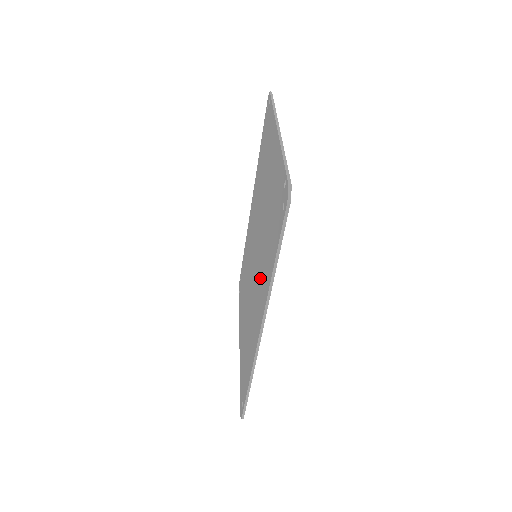
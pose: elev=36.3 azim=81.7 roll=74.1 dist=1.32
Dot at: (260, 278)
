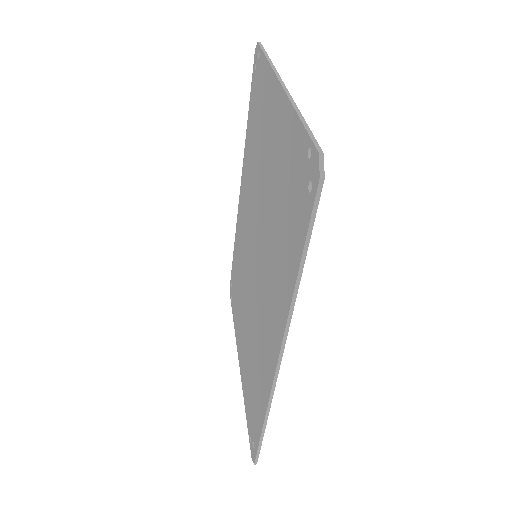
Dot at: (269, 287)
